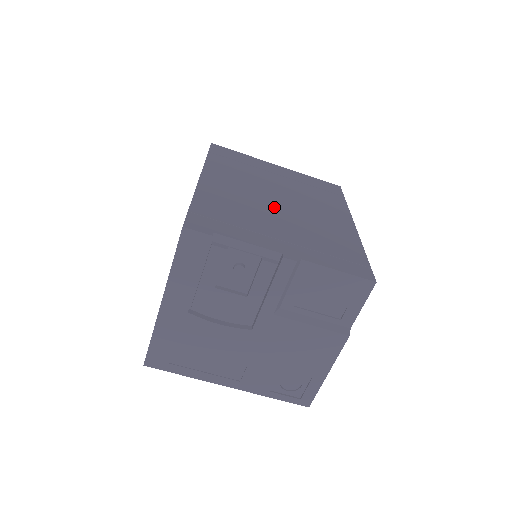
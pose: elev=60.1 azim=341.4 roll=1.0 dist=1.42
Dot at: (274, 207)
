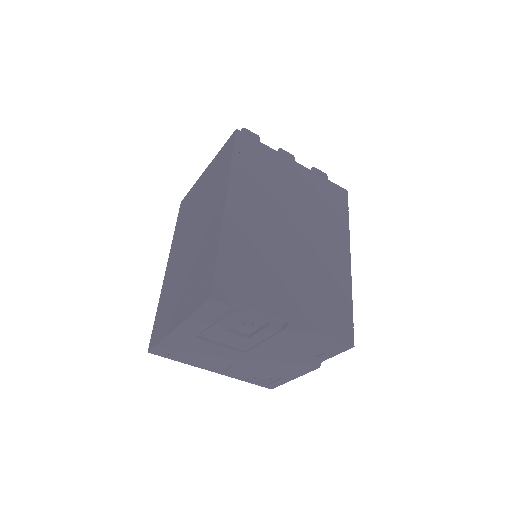
Dot at: (287, 245)
